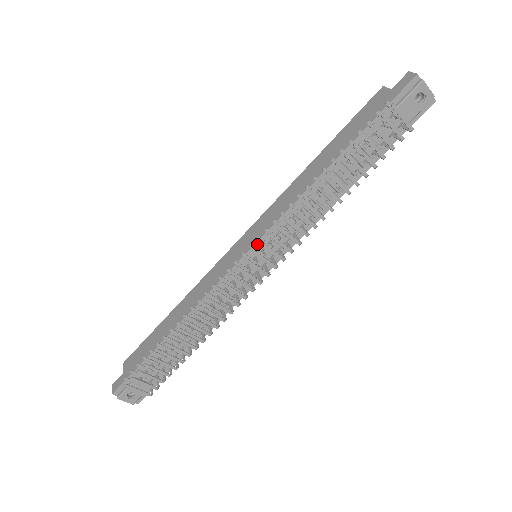
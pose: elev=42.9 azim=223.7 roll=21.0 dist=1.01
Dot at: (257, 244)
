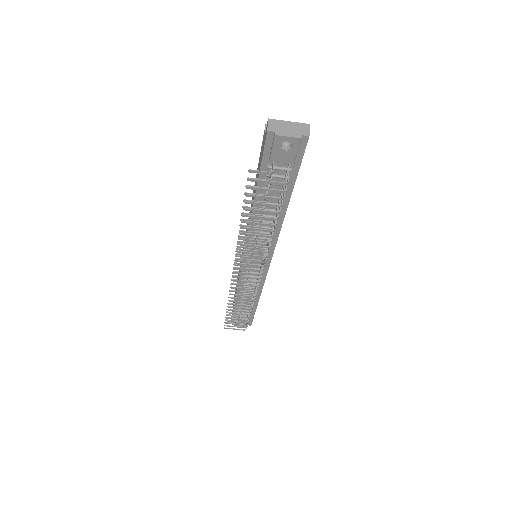
Dot at: occluded
